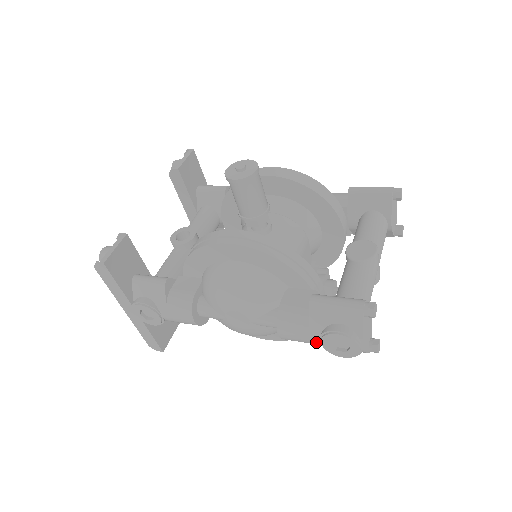
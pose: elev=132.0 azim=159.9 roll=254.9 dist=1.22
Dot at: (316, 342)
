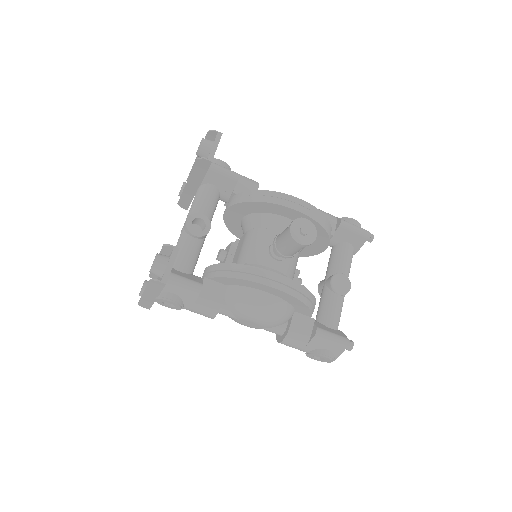
Dot at: (303, 351)
